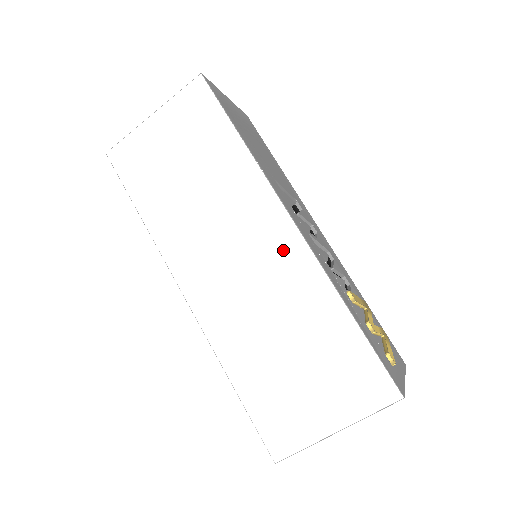
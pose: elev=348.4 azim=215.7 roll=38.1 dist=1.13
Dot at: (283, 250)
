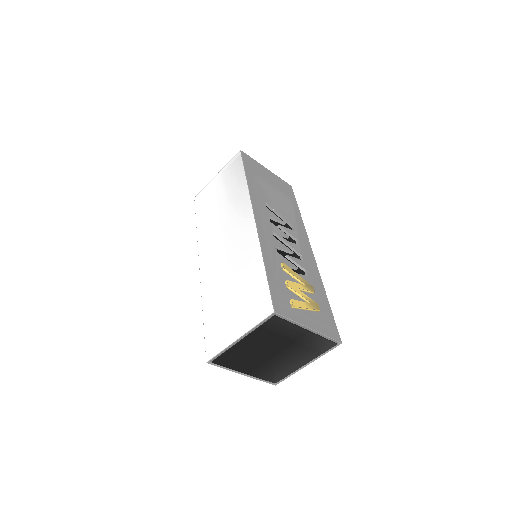
Dot at: (245, 233)
